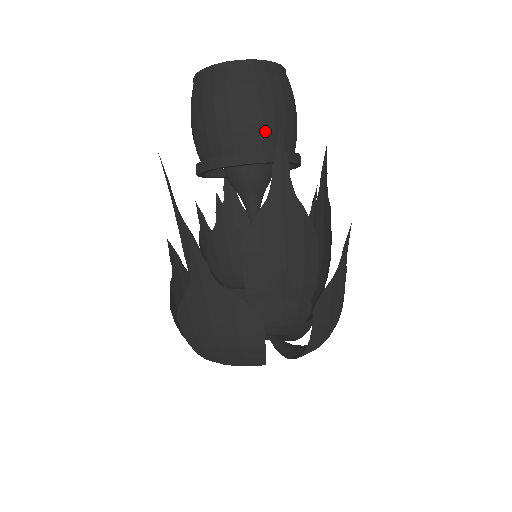
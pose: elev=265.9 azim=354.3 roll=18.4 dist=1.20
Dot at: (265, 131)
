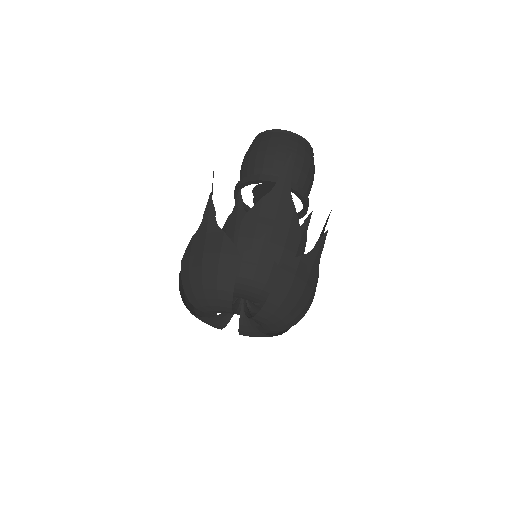
Dot at: occluded
